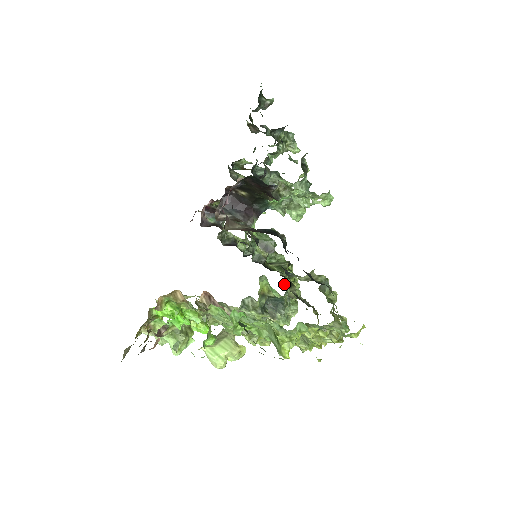
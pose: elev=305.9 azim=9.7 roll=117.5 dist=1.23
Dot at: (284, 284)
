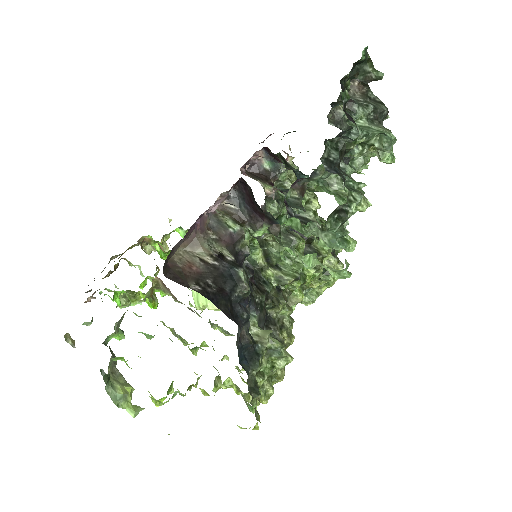
Dot at: (288, 288)
